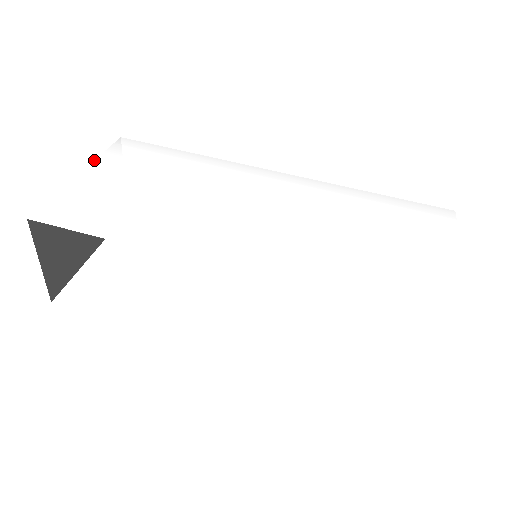
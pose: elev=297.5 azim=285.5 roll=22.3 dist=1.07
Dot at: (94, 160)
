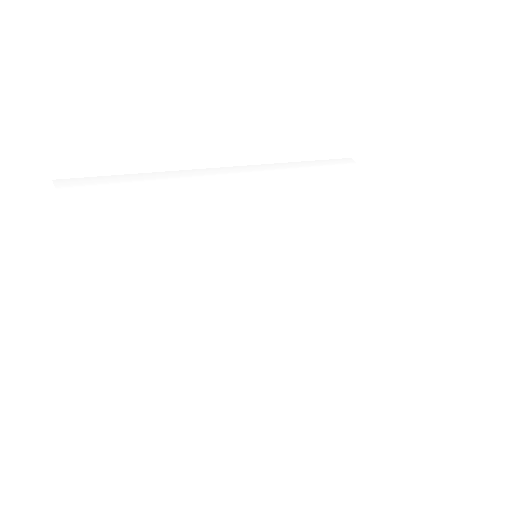
Dot at: (73, 231)
